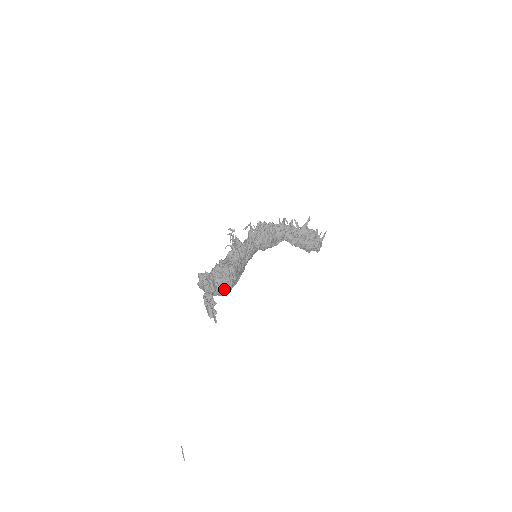
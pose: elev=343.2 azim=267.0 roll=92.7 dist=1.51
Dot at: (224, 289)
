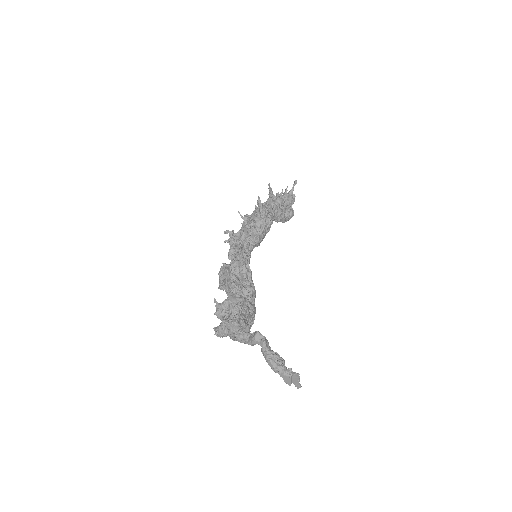
Dot at: (252, 324)
